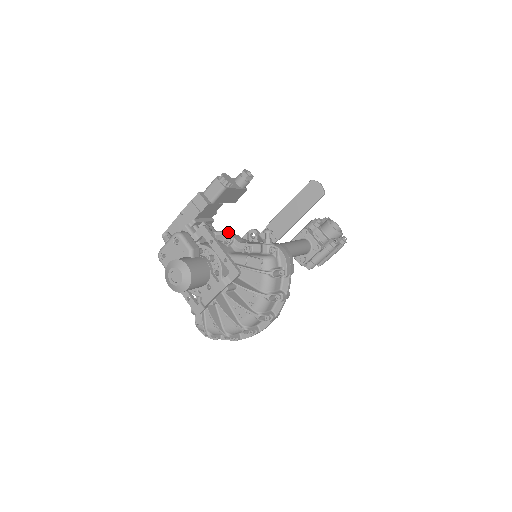
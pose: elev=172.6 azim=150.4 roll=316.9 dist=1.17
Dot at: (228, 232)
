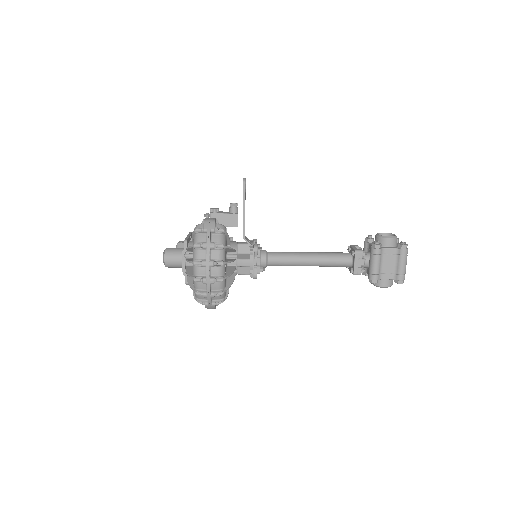
Dot at: occluded
